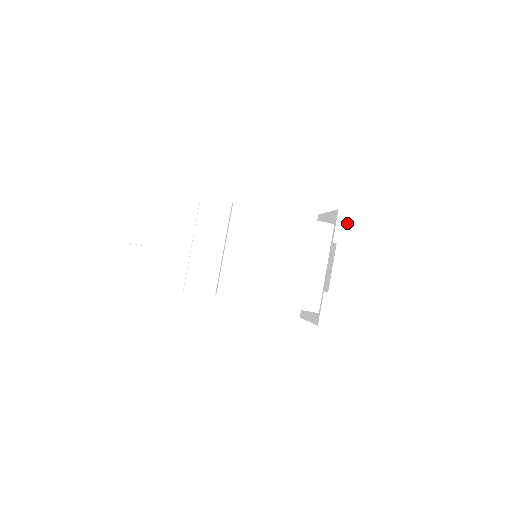
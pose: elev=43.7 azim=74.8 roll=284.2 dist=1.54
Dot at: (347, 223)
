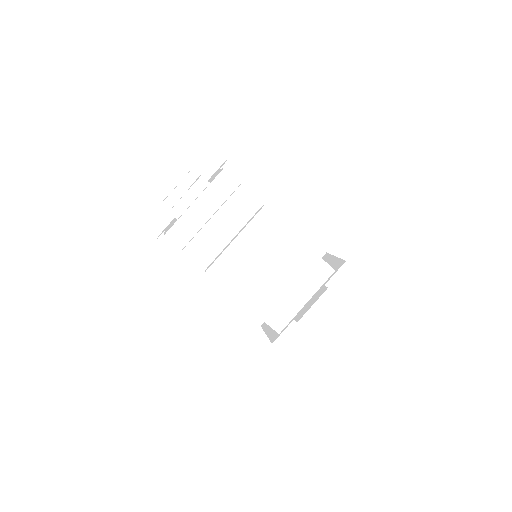
Dot at: (346, 276)
